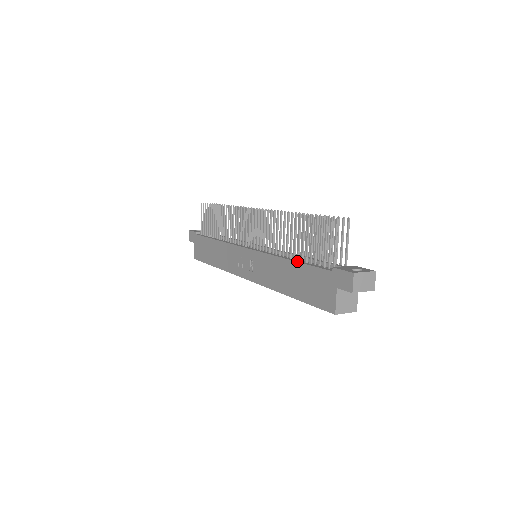
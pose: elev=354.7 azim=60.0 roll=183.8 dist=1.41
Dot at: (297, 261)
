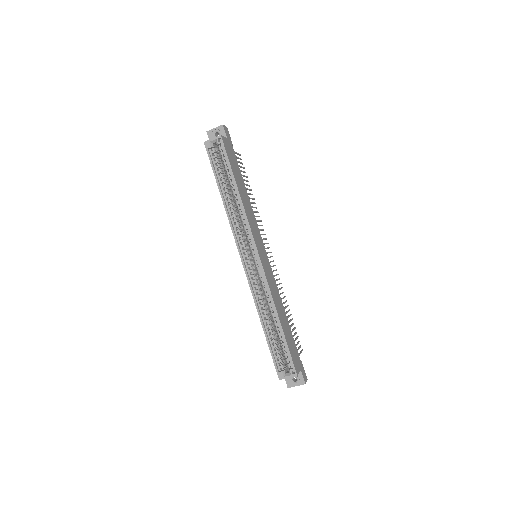
Dot at: occluded
